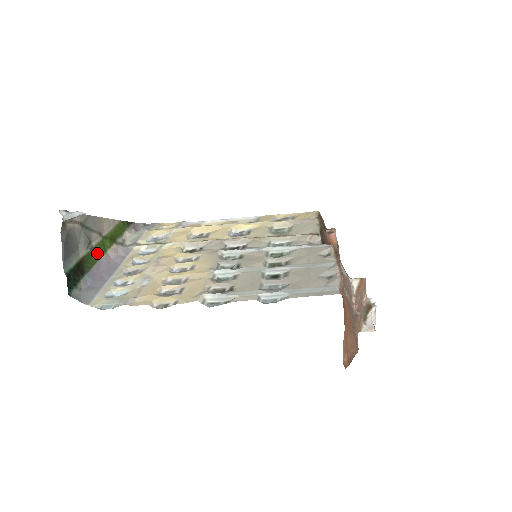
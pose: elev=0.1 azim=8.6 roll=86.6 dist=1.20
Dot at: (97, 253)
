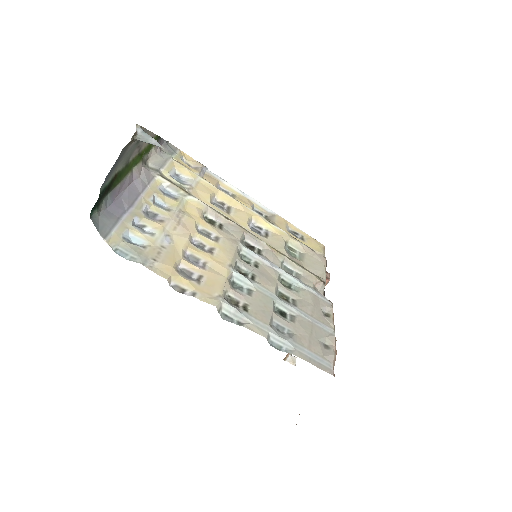
Dot at: (127, 170)
